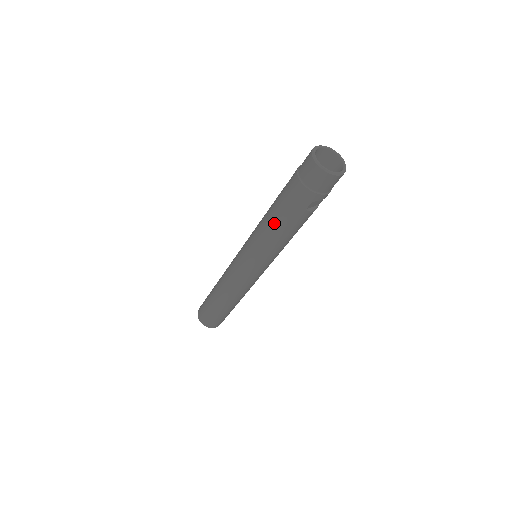
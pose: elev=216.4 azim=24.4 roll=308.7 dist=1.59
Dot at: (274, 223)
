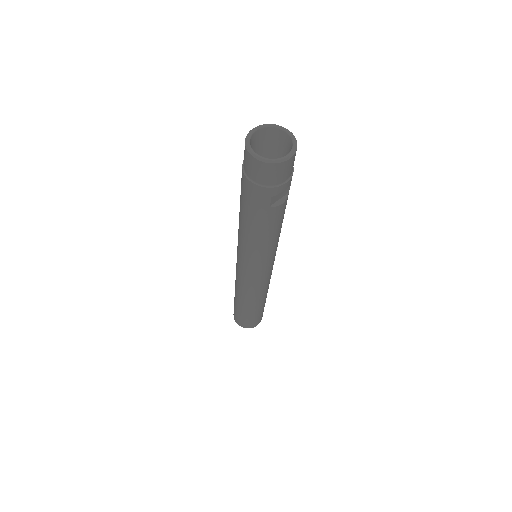
Dot at: (247, 227)
